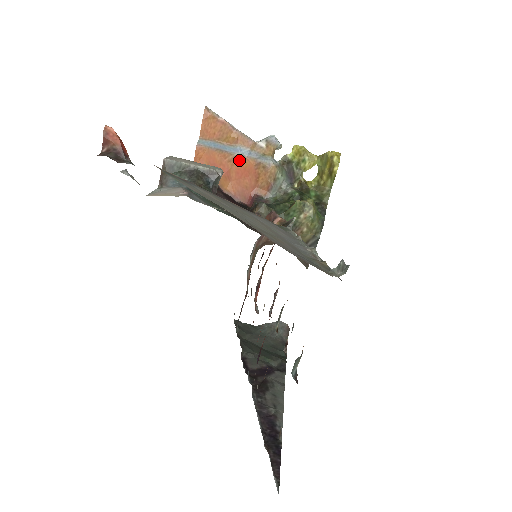
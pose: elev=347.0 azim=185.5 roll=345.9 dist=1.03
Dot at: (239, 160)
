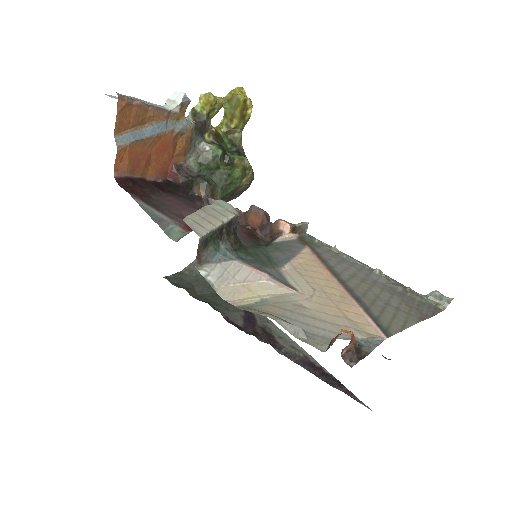
Dot at: (158, 139)
